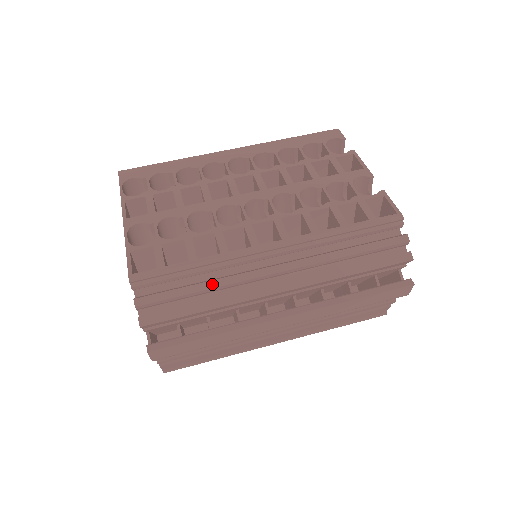
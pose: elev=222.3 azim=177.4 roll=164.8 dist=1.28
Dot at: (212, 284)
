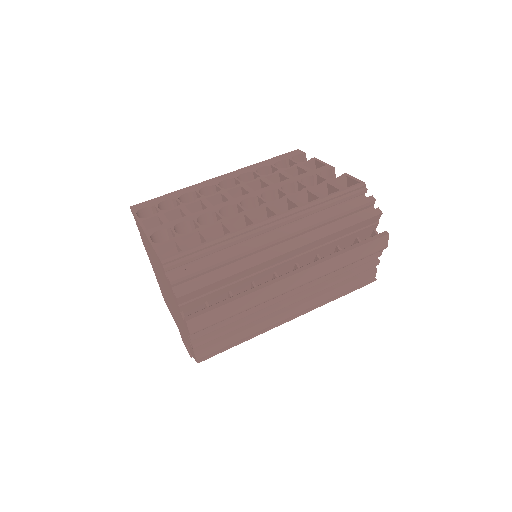
Dot at: (229, 255)
